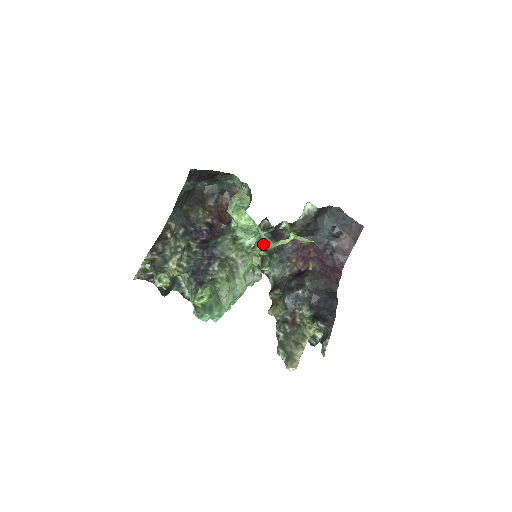
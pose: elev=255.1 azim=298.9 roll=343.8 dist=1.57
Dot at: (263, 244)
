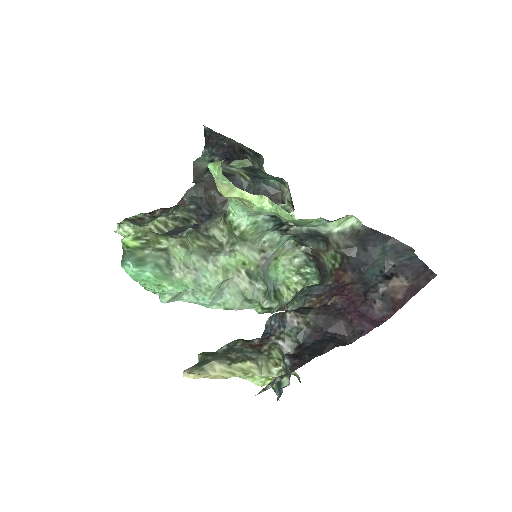
Dot at: (302, 276)
